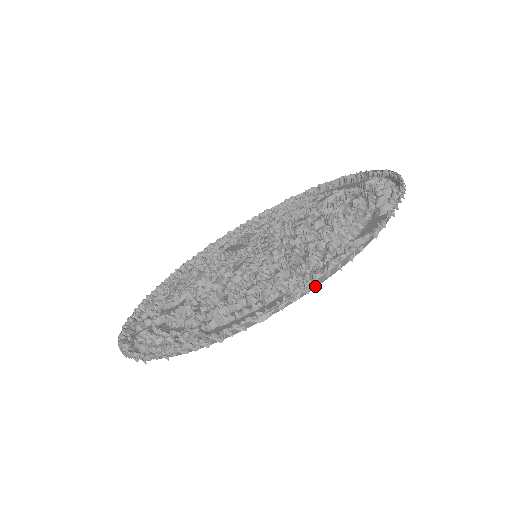
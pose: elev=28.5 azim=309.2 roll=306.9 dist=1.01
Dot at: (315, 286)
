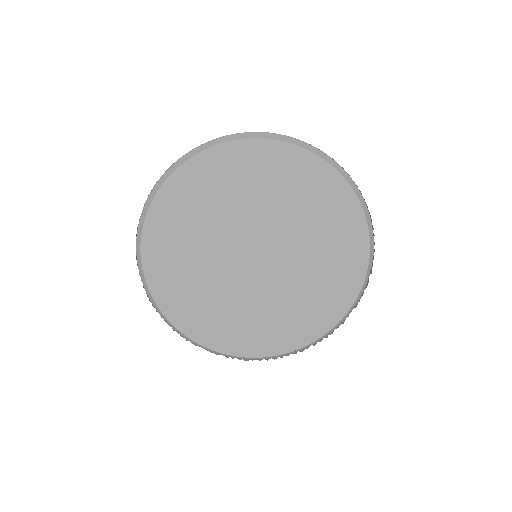
Dot at: (301, 146)
